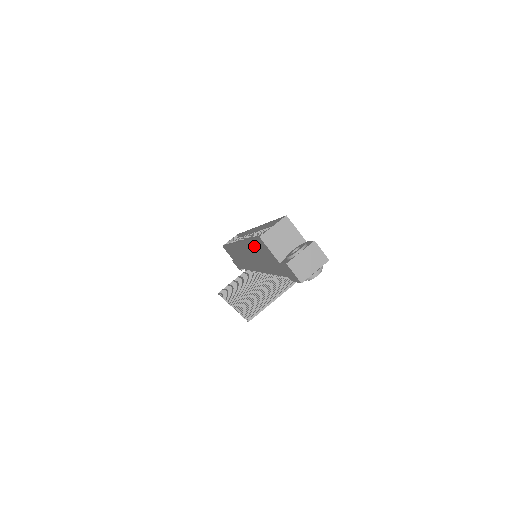
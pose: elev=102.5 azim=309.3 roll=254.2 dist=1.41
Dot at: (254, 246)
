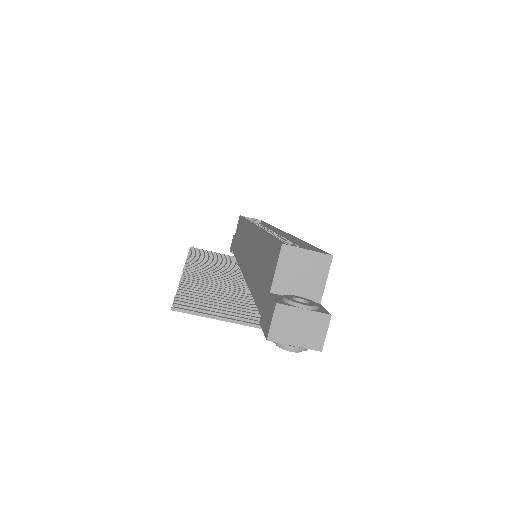
Dot at: (265, 246)
